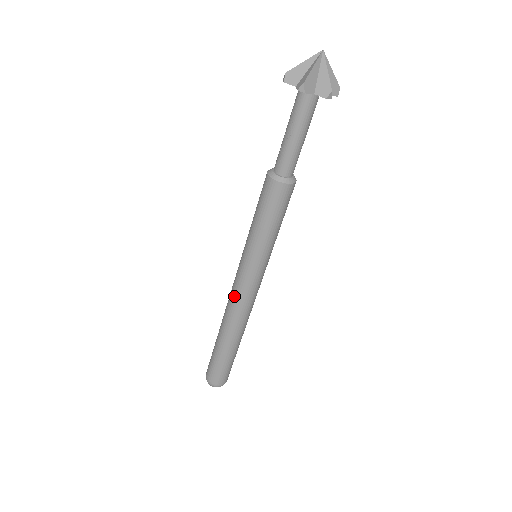
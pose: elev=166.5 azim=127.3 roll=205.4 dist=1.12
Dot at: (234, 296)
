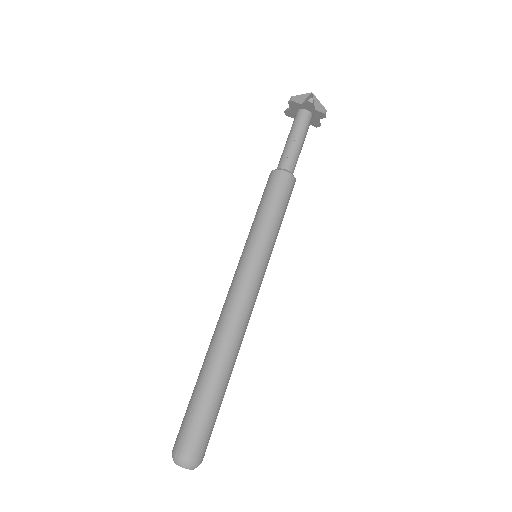
Dot at: (236, 299)
